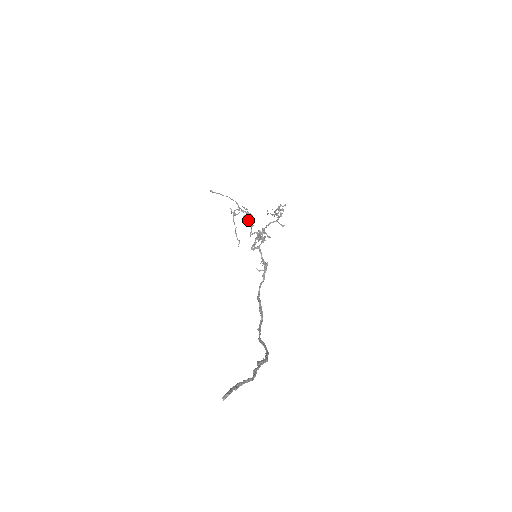
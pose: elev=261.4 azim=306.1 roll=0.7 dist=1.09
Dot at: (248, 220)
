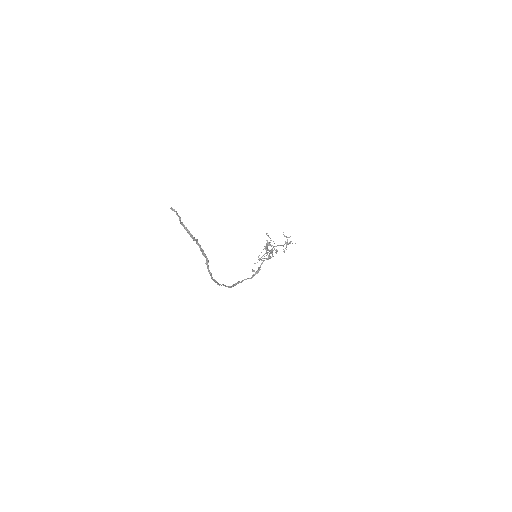
Dot at: occluded
